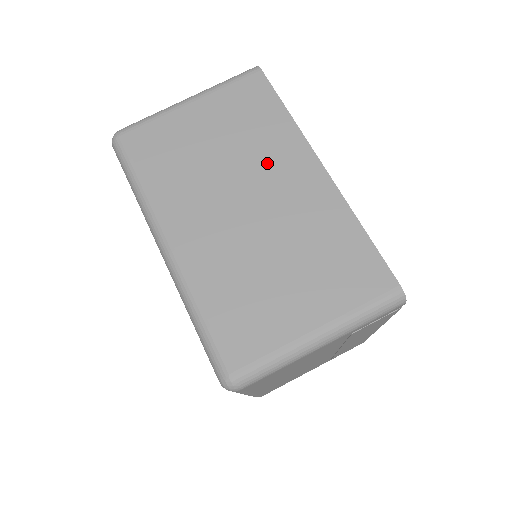
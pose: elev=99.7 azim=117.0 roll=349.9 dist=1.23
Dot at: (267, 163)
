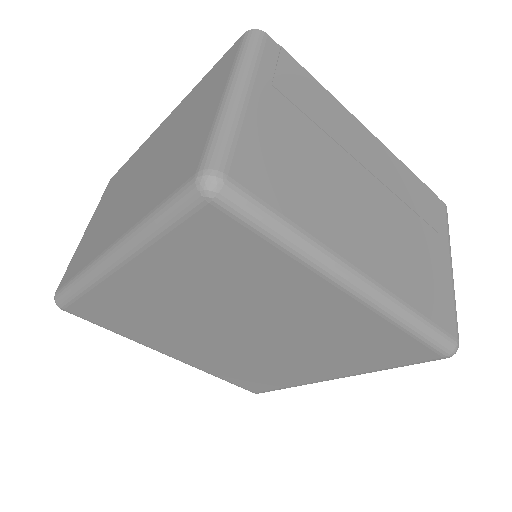
Dot at: (136, 166)
